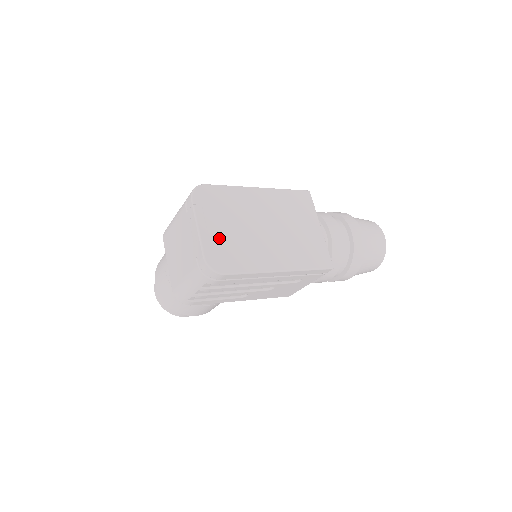
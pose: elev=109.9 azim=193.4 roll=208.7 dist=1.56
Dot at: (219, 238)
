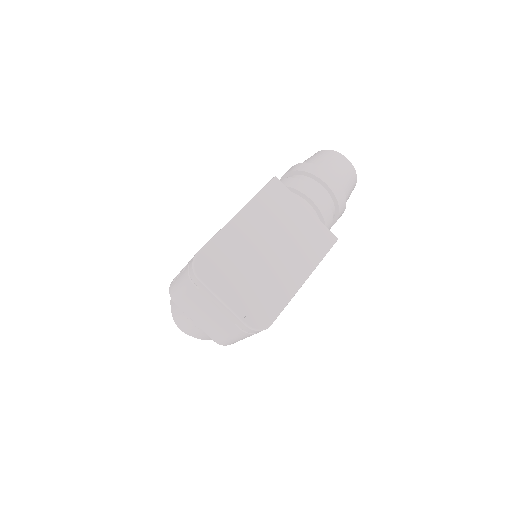
Dot at: (244, 296)
